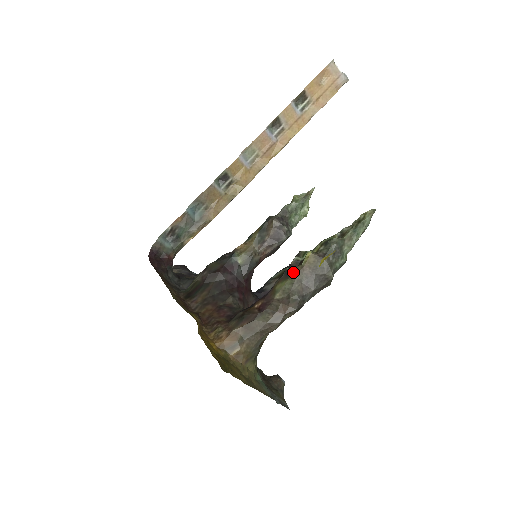
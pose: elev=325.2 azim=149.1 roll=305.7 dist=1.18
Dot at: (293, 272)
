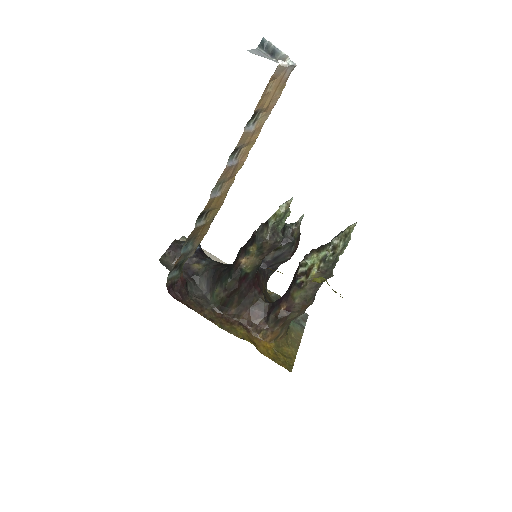
Dot at: (304, 285)
